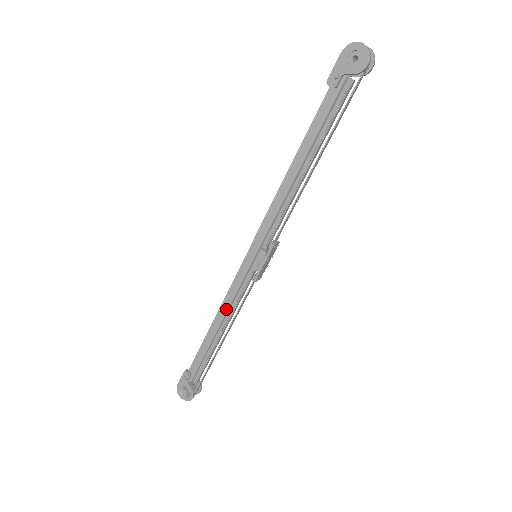
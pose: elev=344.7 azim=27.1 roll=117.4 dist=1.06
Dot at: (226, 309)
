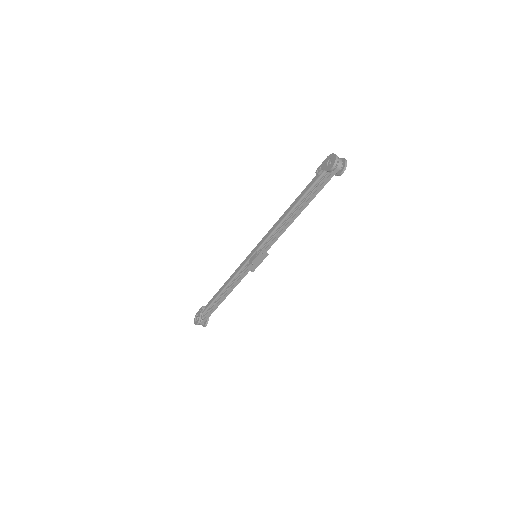
Dot at: (231, 279)
